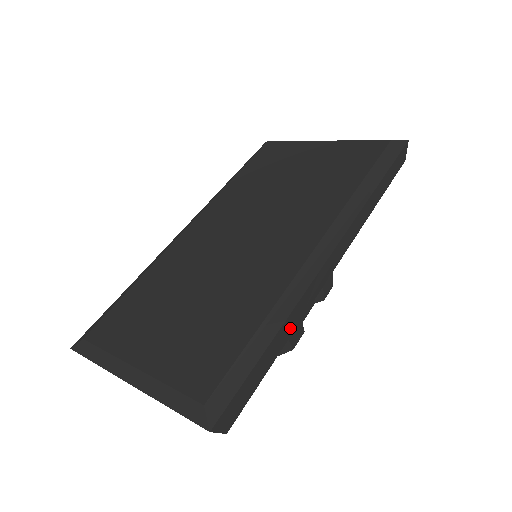
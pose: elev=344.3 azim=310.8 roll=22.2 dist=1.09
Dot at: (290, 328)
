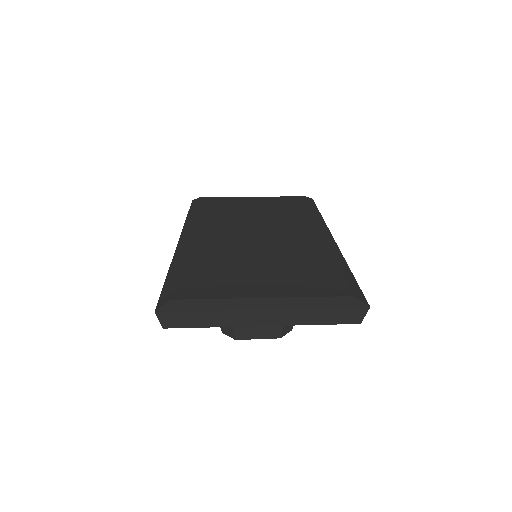
Dot at: occluded
